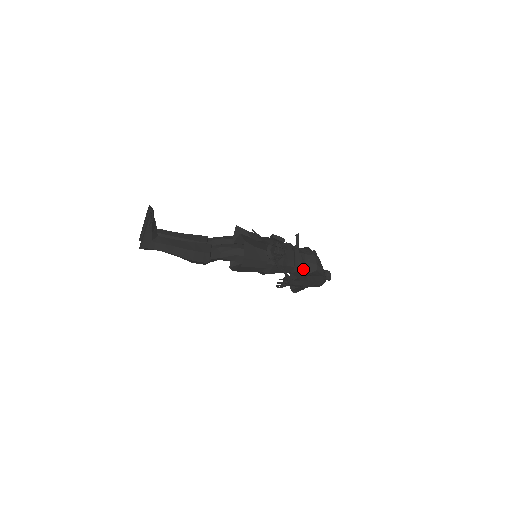
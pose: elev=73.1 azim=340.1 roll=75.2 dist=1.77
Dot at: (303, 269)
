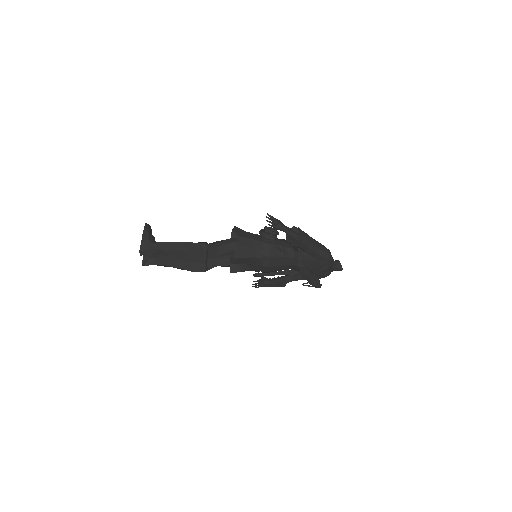
Dot at: occluded
